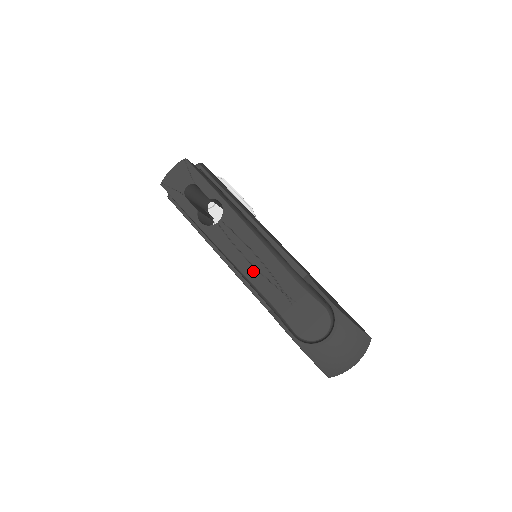
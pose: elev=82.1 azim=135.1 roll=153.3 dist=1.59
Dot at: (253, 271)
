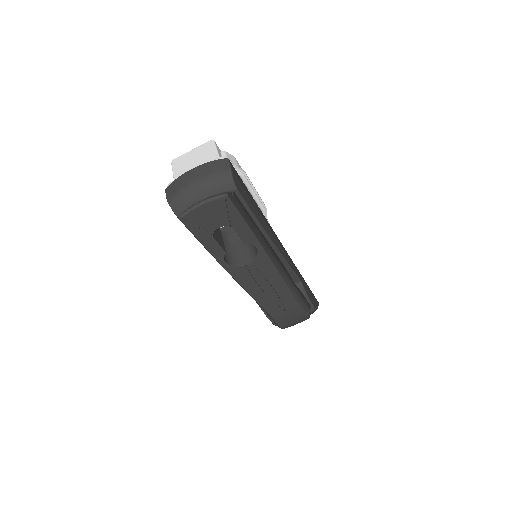
Dot at: (266, 300)
